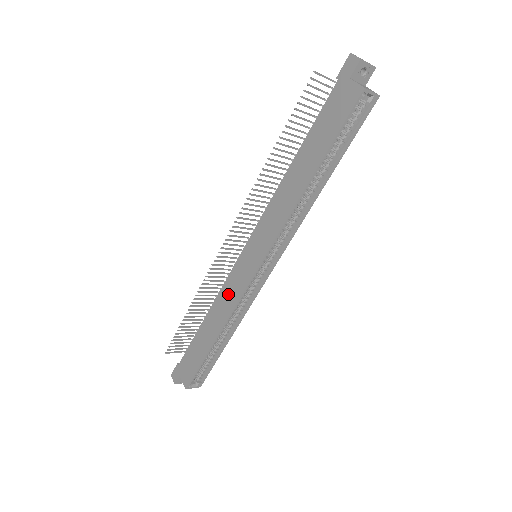
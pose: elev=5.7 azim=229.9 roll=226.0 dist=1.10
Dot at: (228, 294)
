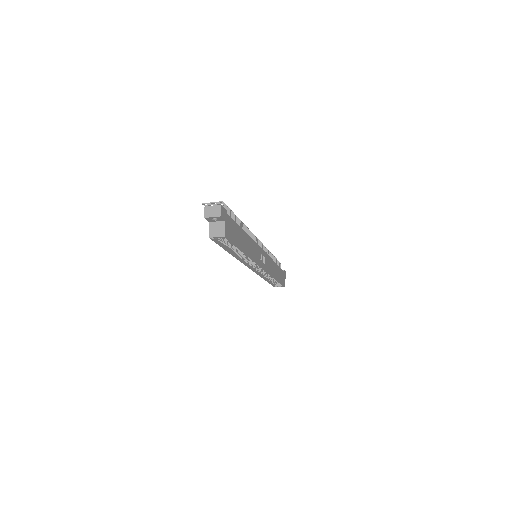
Dot at: occluded
